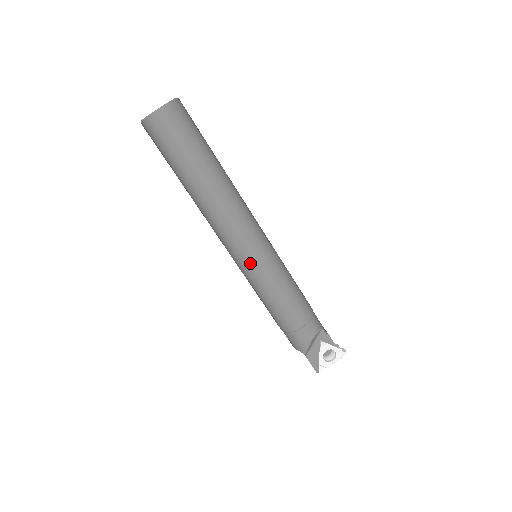
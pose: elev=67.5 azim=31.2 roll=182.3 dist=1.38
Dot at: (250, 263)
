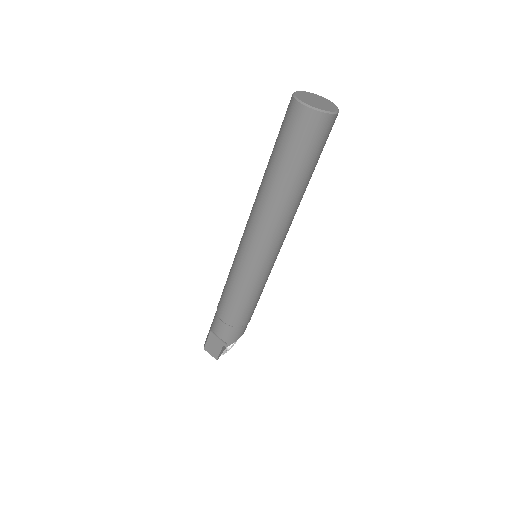
Dot at: (267, 266)
